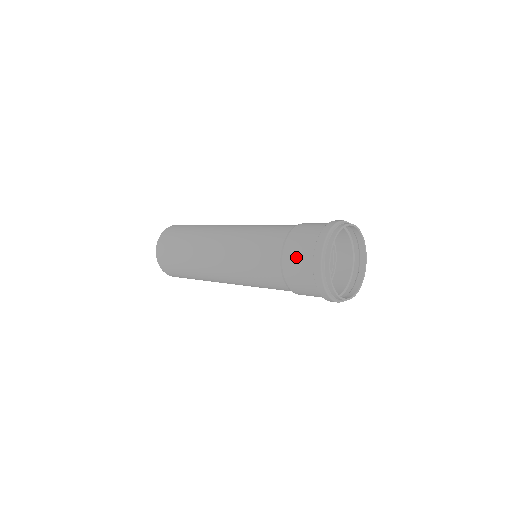
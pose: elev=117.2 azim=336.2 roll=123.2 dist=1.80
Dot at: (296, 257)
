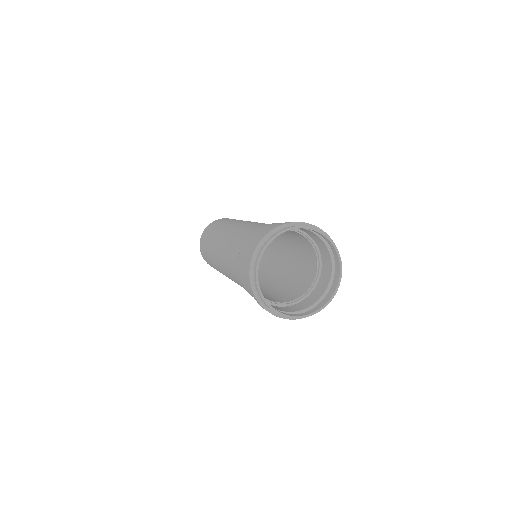
Dot at: (243, 272)
